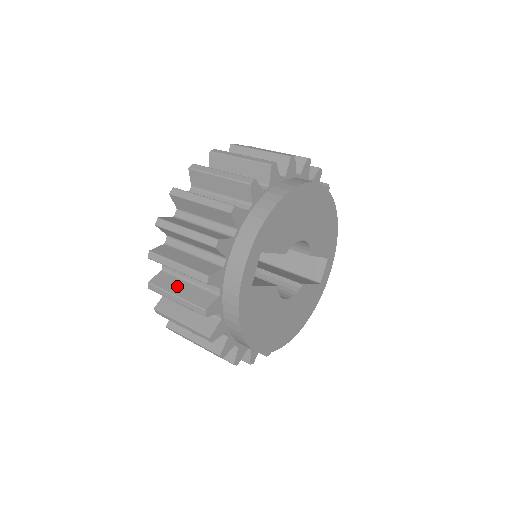
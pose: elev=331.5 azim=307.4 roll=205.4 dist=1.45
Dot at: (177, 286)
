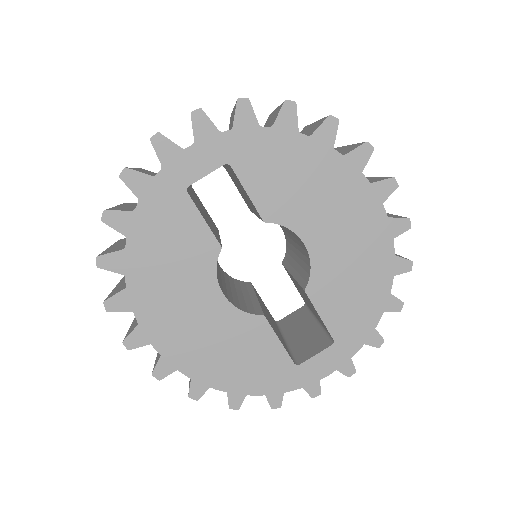
Dot at: occluded
